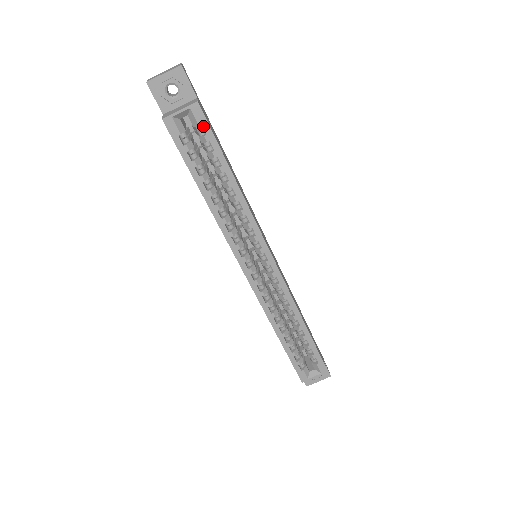
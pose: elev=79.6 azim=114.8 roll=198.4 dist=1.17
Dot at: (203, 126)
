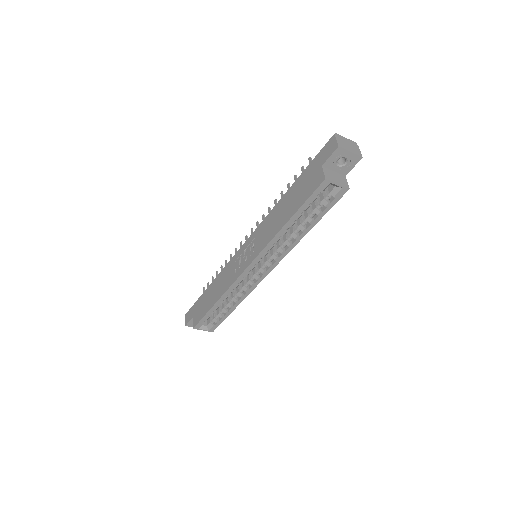
Dot at: (335, 199)
